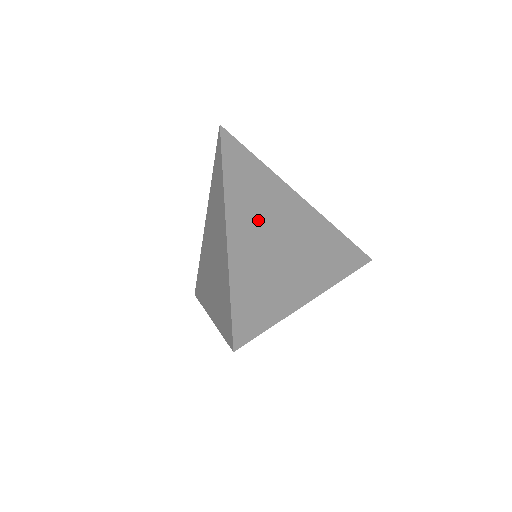
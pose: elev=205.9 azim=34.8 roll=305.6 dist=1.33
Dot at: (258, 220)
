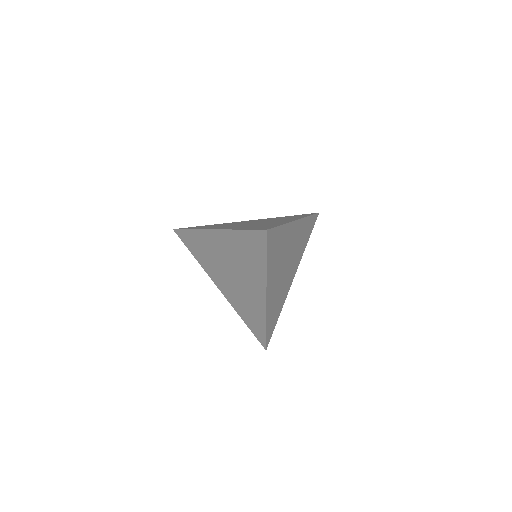
Dot at: occluded
